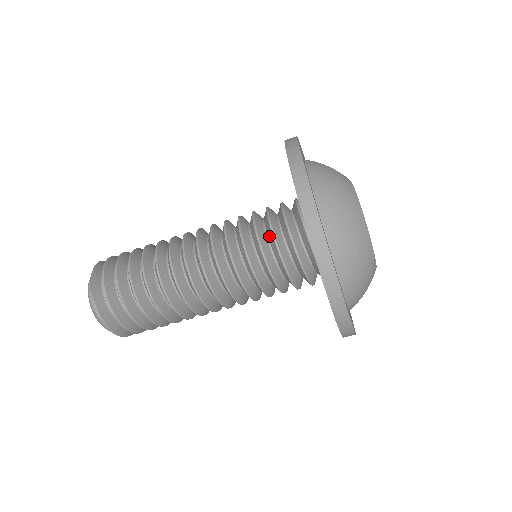
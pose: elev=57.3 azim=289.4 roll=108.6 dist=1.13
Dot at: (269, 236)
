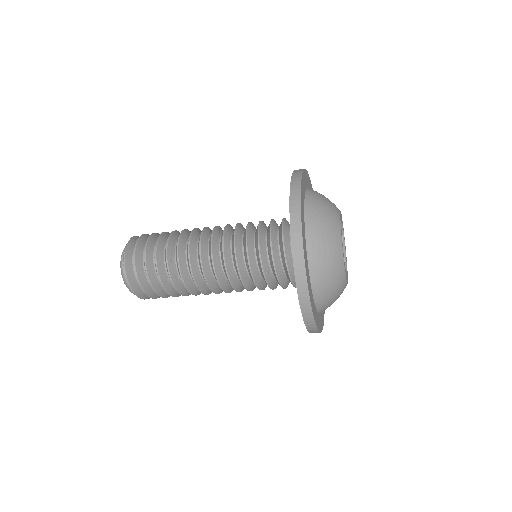
Dot at: (267, 236)
